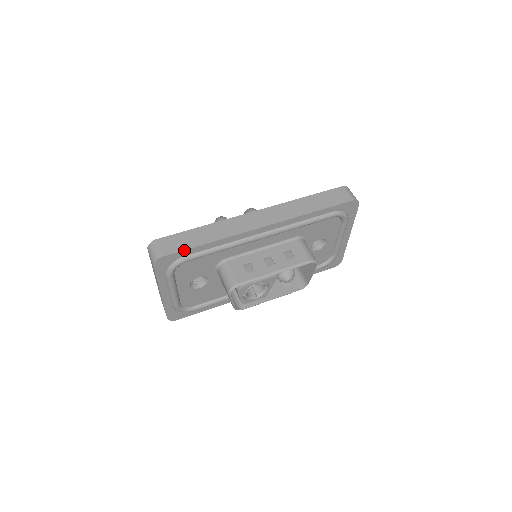
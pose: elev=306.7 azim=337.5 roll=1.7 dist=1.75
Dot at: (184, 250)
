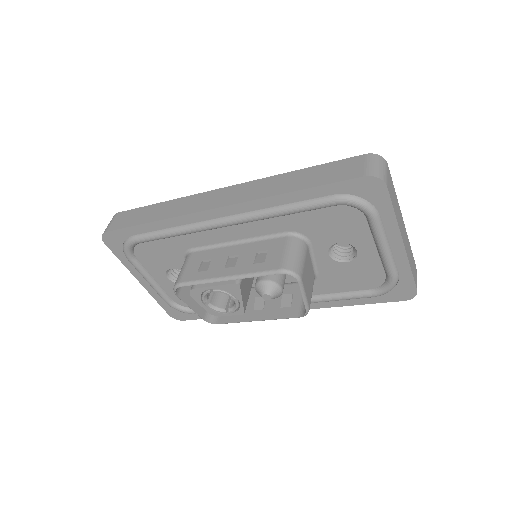
Dot at: (126, 227)
